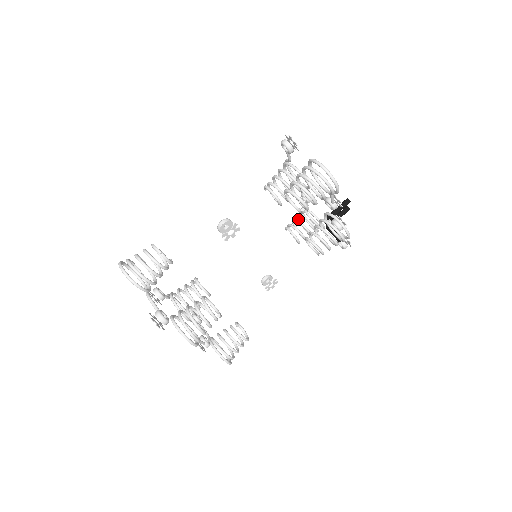
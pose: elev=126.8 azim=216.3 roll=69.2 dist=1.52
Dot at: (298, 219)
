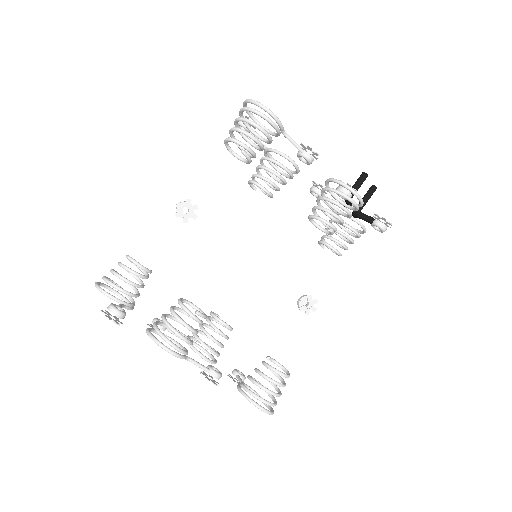
Dot at: (337, 234)
